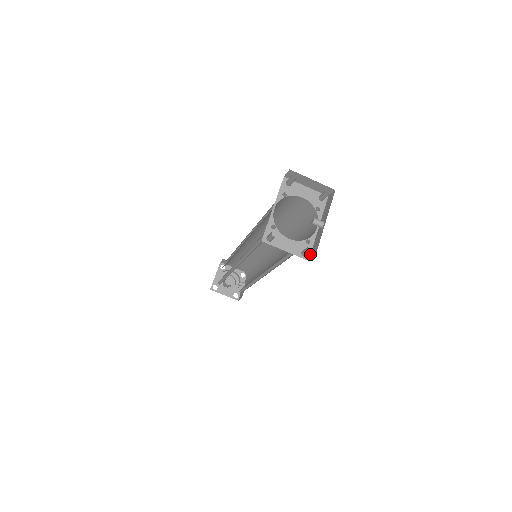
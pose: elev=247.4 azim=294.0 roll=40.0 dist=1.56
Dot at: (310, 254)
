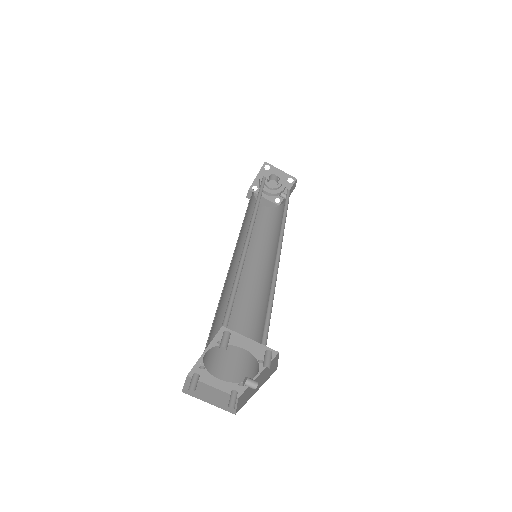
Dot at: (241, 394)
